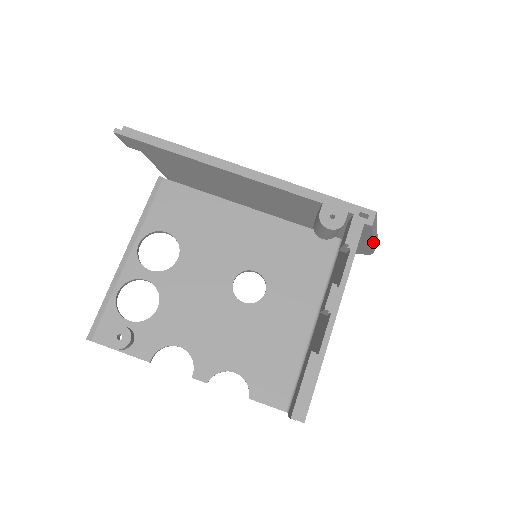
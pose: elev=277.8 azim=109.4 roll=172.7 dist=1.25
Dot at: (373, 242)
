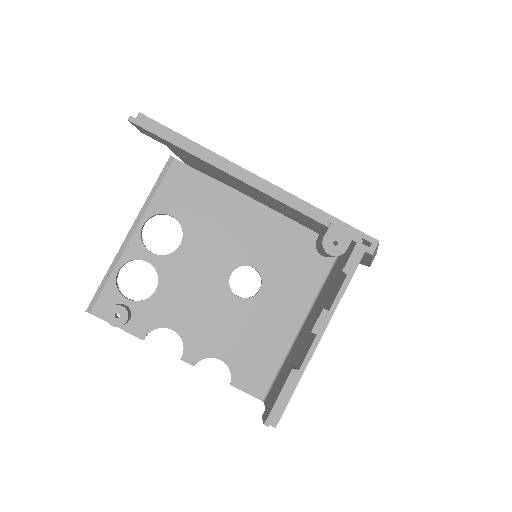
Dot at: (371, 261)
